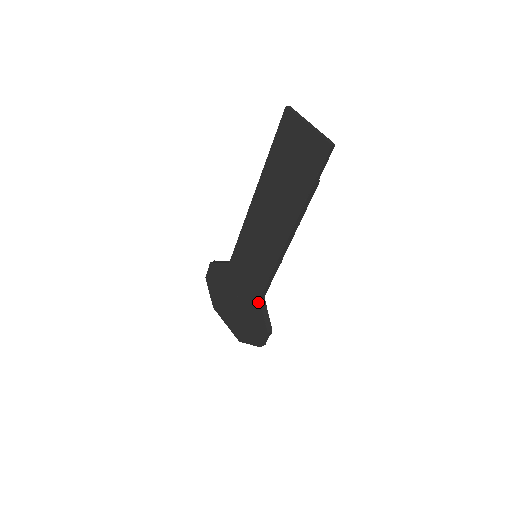
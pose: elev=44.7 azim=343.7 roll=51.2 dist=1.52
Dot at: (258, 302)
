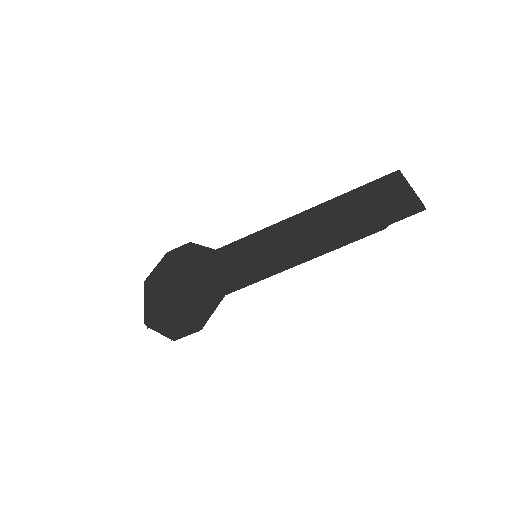
Dot at: (217, 293)
